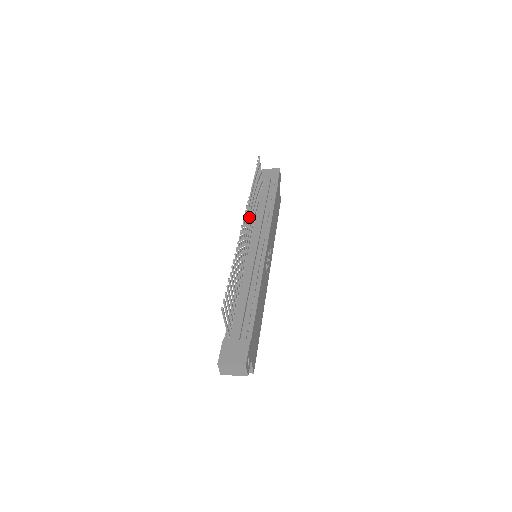
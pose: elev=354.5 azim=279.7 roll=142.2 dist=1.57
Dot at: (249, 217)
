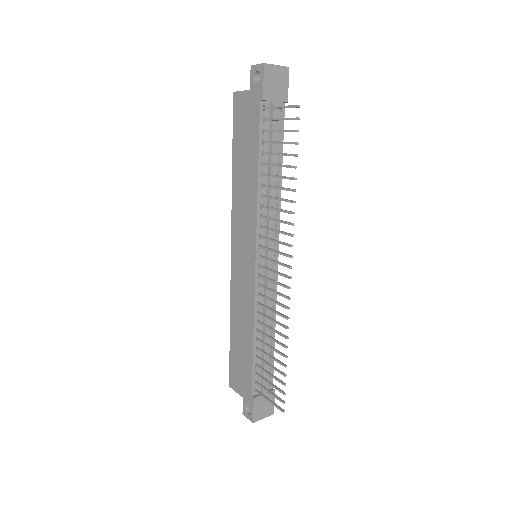
Dot at: (279, 242)
